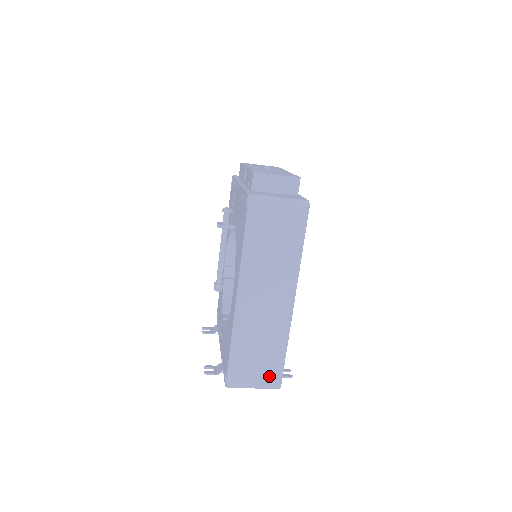
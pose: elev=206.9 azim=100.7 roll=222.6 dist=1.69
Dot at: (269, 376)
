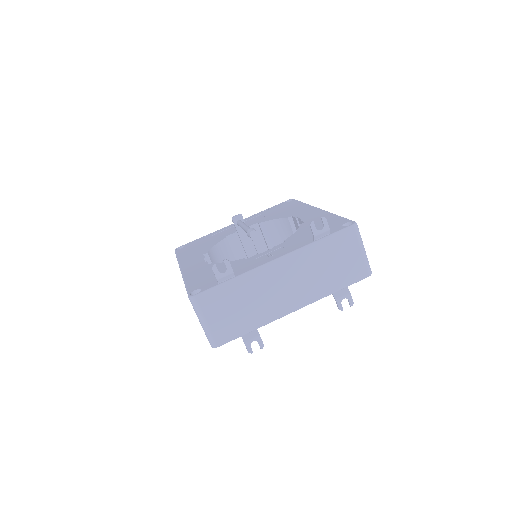
Dot at: occluded
